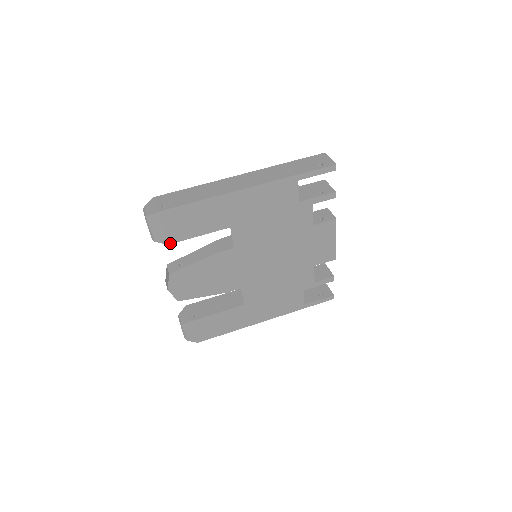
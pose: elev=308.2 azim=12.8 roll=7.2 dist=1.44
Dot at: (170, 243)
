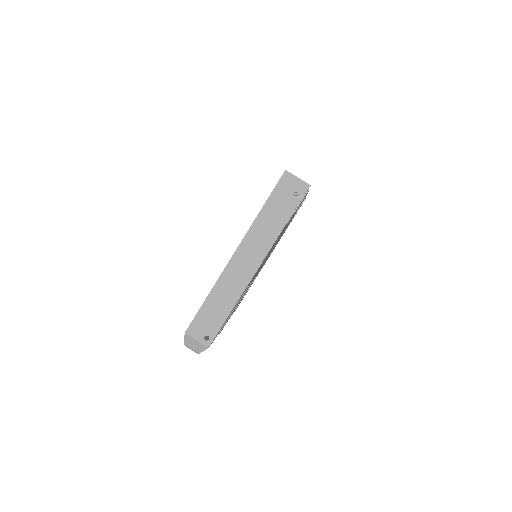
Dot at: occluded
